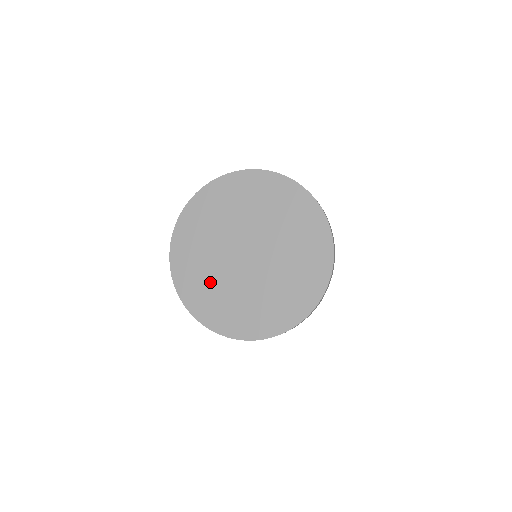
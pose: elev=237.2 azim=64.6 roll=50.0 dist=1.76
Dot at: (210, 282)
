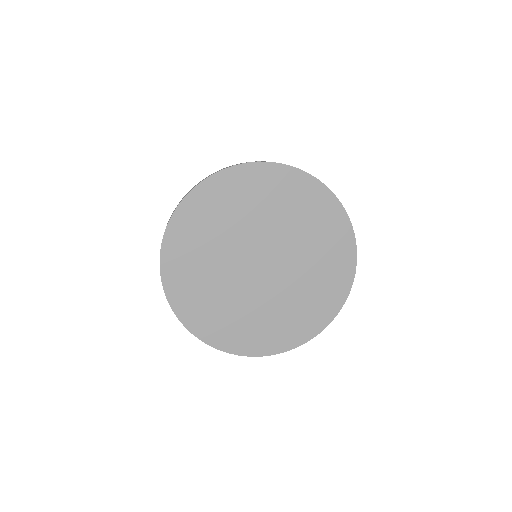
Dot at: (225, 306)
